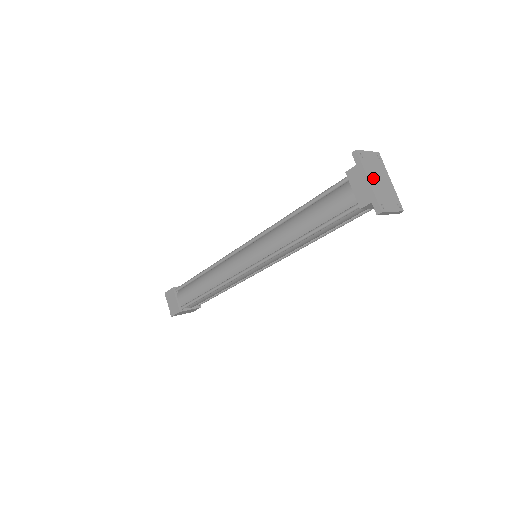
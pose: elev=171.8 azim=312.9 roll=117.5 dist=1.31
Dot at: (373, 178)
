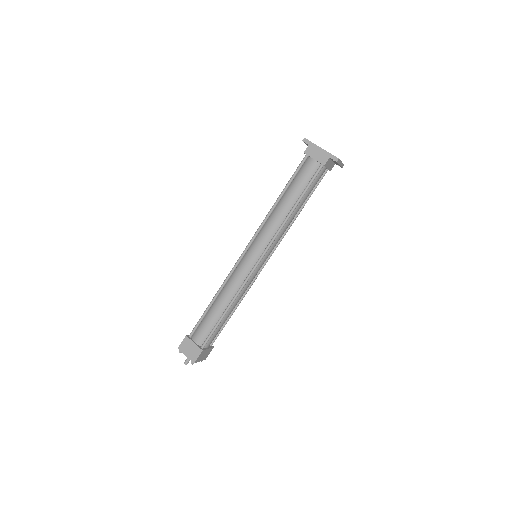
Dot at: occluded
